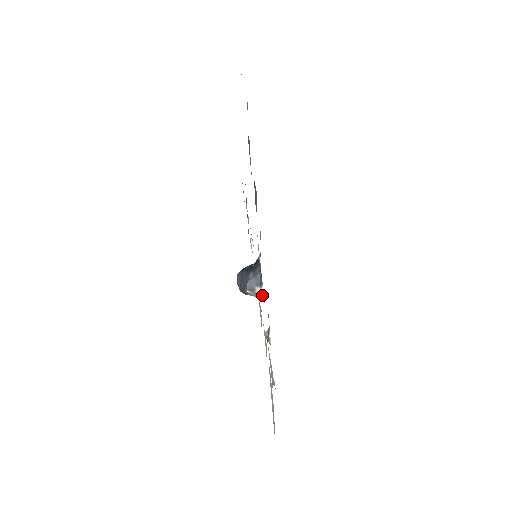
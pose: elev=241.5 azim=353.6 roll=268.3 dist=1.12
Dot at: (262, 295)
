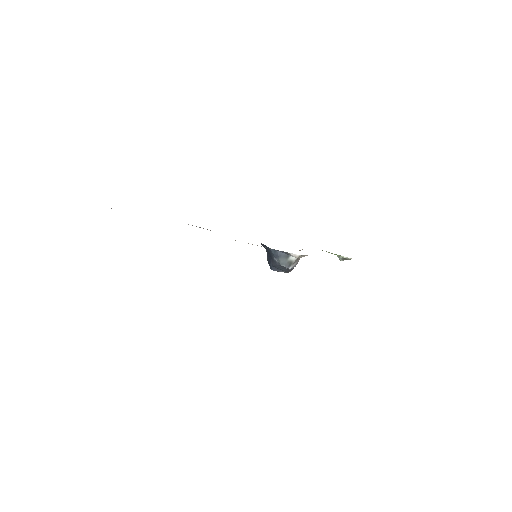
Dot at: (298, 257)
